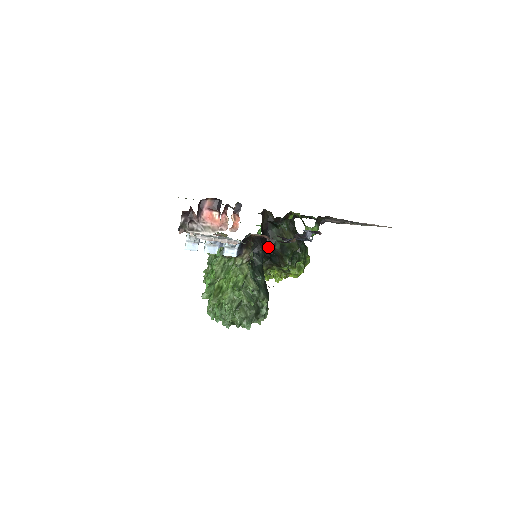
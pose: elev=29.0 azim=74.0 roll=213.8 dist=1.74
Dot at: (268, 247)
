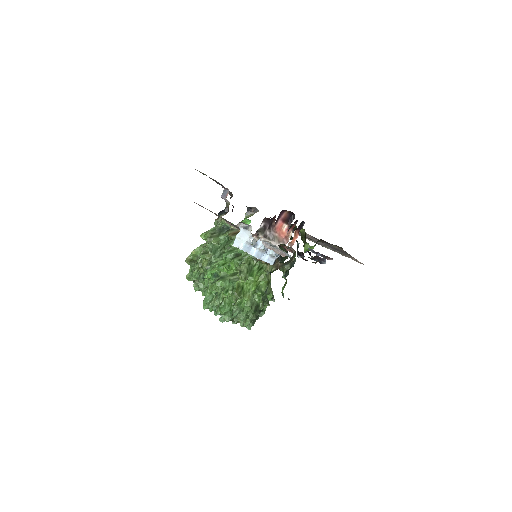
Dot at: occluded
